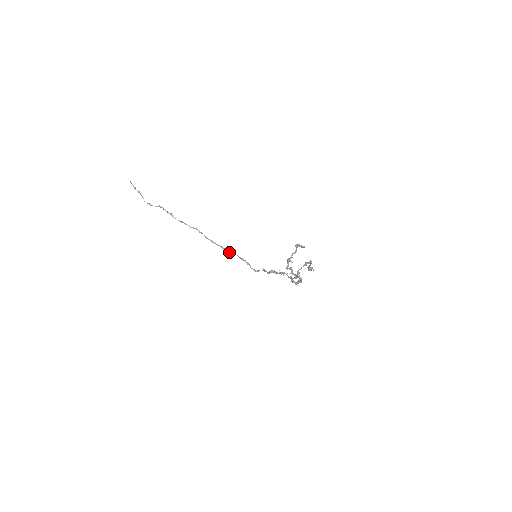
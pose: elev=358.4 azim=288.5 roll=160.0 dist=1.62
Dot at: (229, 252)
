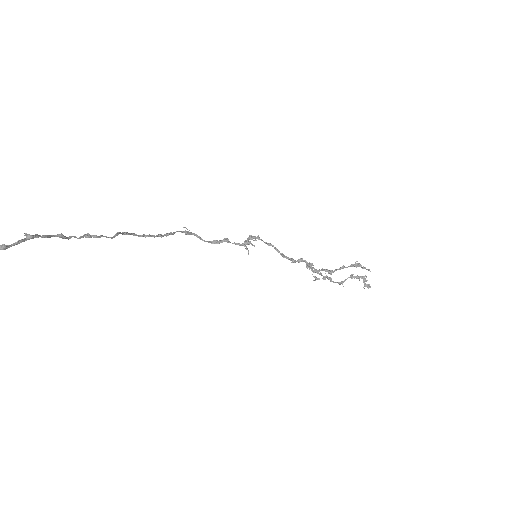
Dot at: occluded
